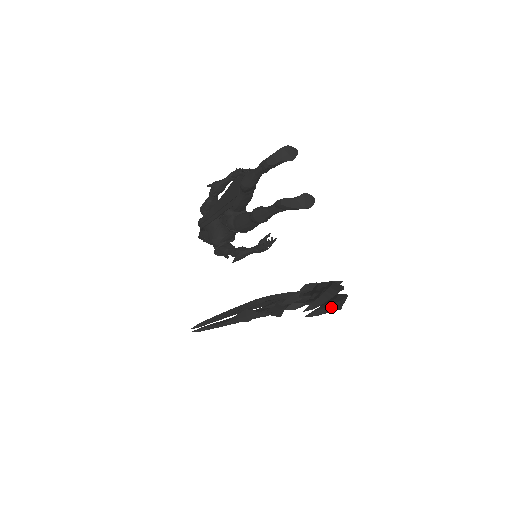
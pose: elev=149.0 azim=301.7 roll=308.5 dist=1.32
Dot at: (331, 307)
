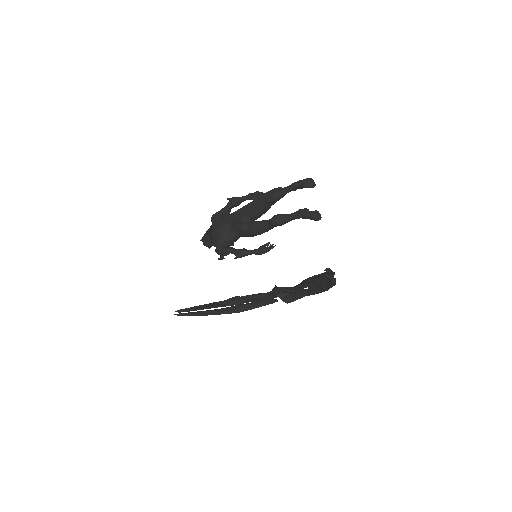
Dot at: (333, 279)
